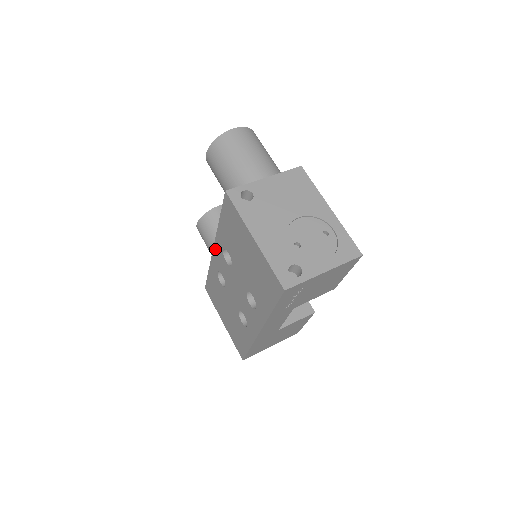
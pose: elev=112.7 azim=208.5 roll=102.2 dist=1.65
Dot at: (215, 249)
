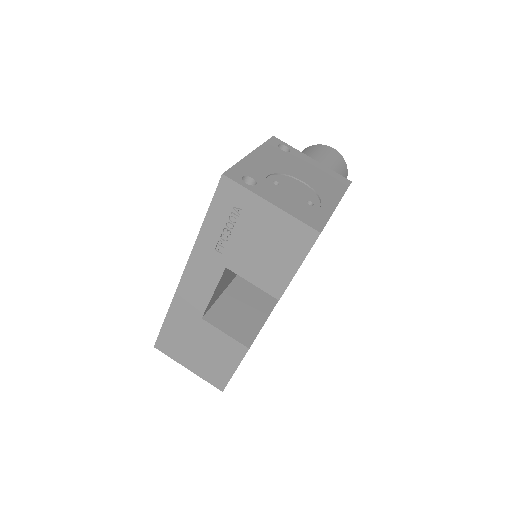
Dot at: occluded
